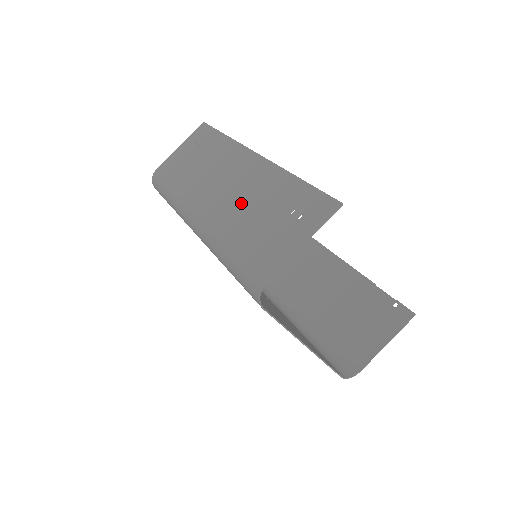
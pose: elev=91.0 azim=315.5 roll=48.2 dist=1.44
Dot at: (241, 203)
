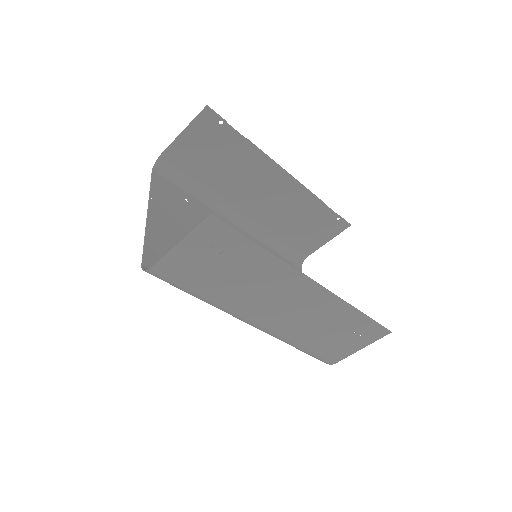
Dot at: (307, 323)
